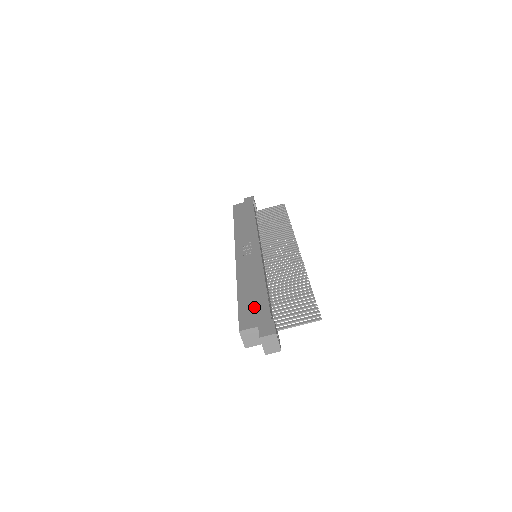
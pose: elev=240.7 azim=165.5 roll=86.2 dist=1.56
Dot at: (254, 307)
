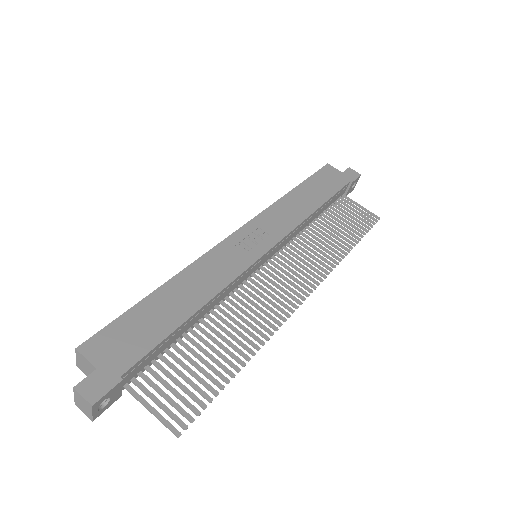
Dot at: (136, 333)
